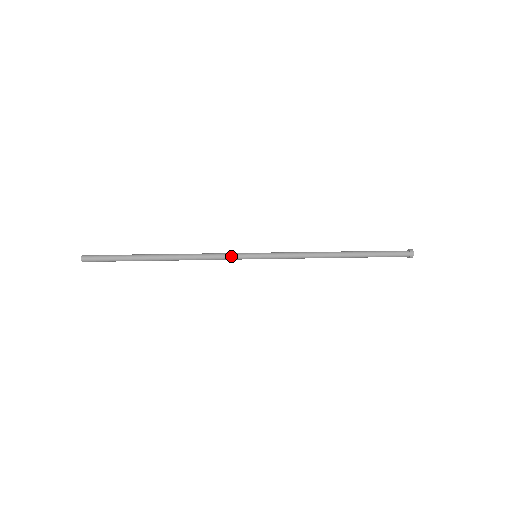
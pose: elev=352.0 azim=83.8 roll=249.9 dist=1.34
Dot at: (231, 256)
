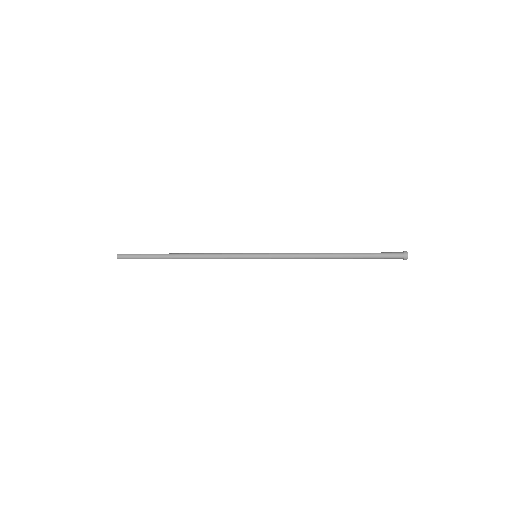
Dot at: (234, 258)
